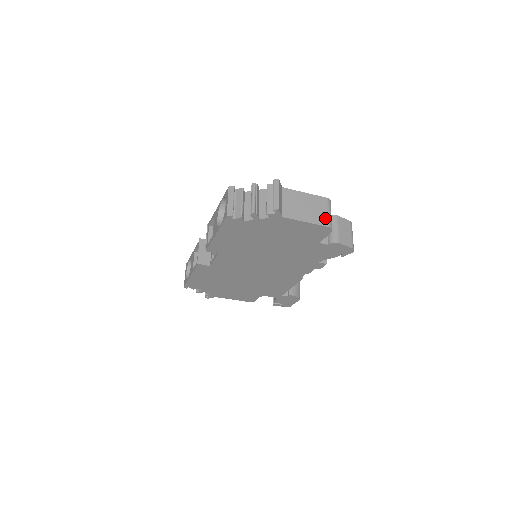
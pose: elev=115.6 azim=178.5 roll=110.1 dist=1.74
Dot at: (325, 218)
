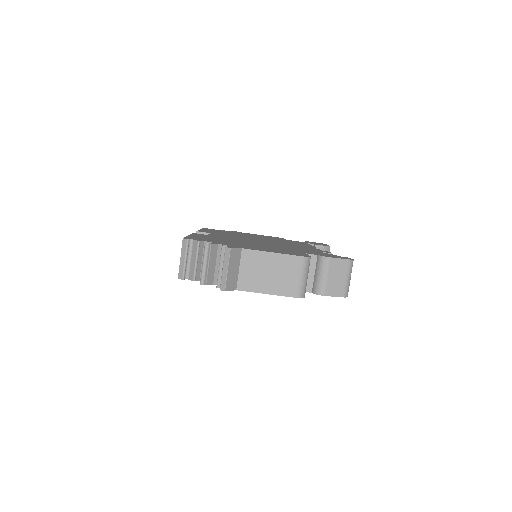
Dot at: (294, 286)
